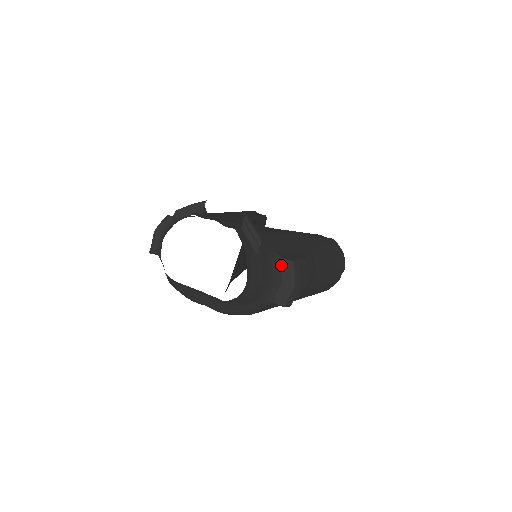
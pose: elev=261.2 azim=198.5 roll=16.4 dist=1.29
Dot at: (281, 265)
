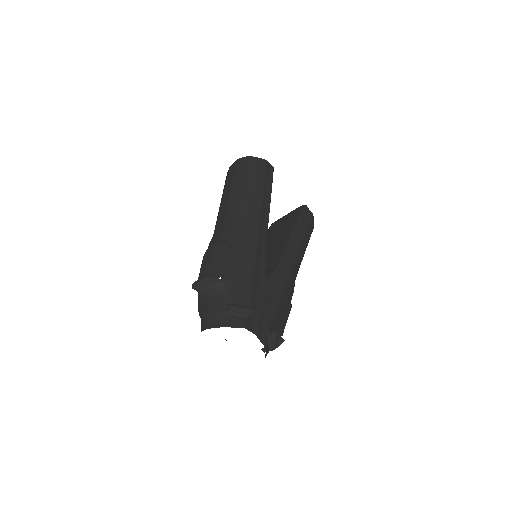
Dot at: (277, 339)
